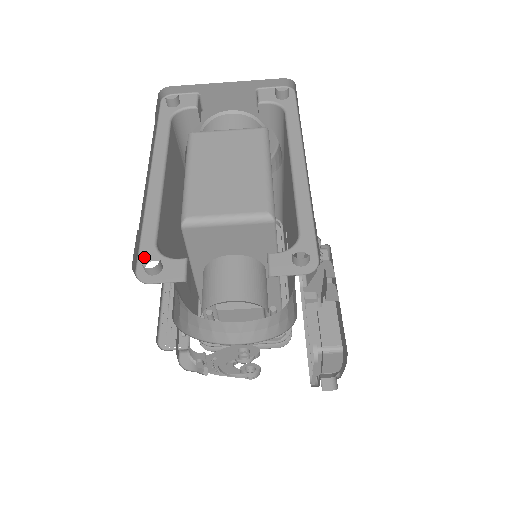
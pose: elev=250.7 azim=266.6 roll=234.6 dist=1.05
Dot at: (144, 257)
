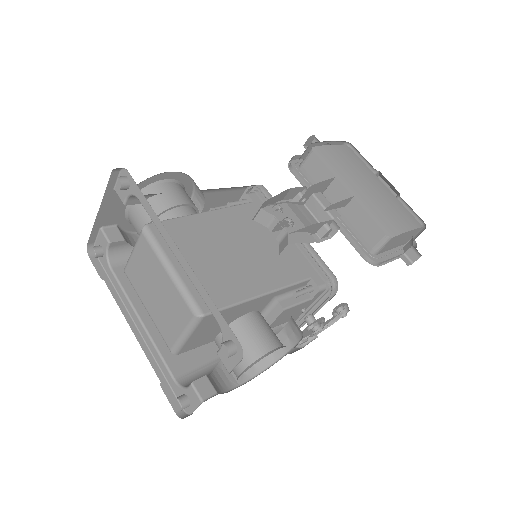
Dot at: (178, 395)
